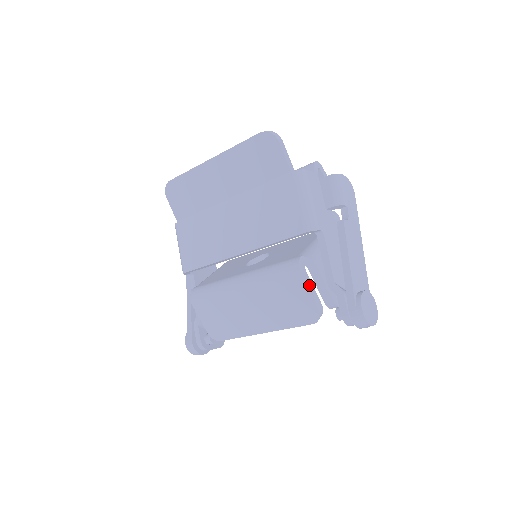
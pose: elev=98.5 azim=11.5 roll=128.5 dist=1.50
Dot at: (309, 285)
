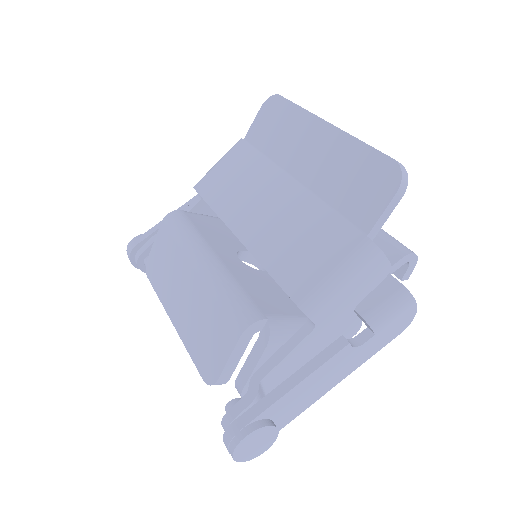
Dot at: (238, 350)
